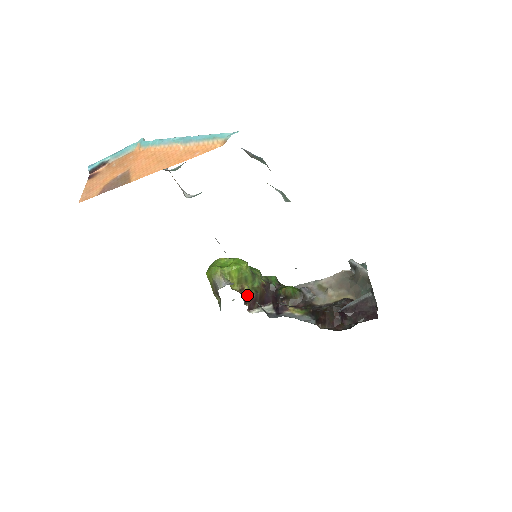
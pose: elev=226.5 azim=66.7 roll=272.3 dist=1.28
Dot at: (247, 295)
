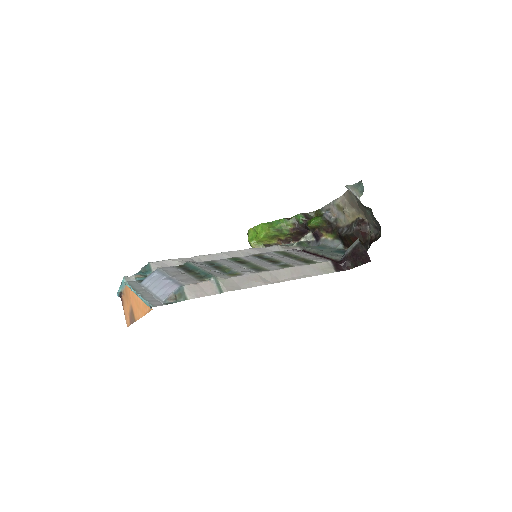
Dot at: (286, 240)
